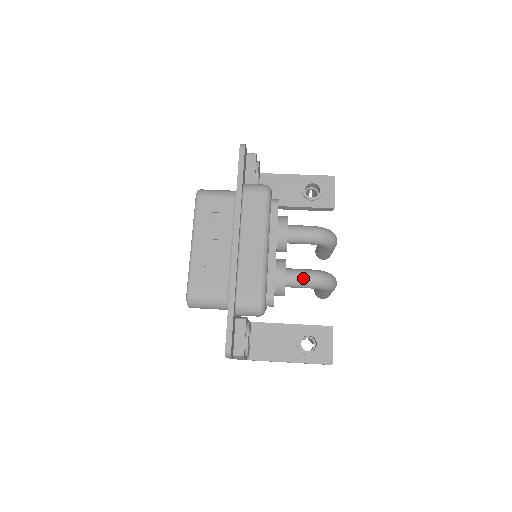
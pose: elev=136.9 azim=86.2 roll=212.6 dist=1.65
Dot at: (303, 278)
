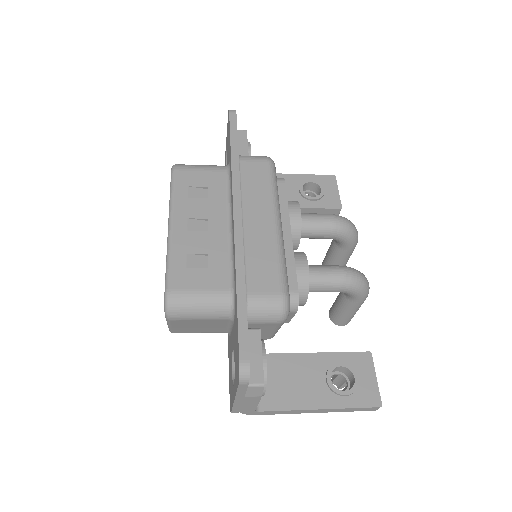
Dot at: (330, 274)
